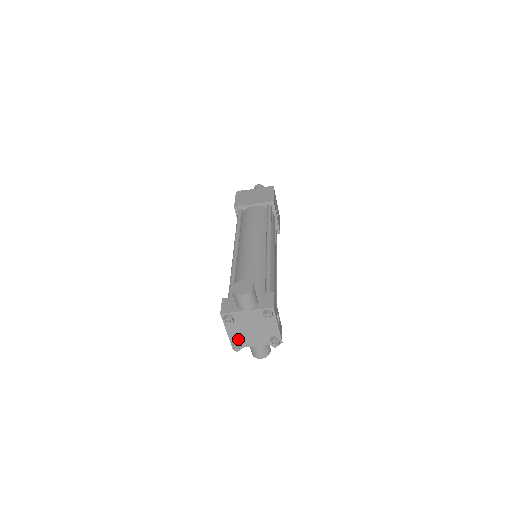
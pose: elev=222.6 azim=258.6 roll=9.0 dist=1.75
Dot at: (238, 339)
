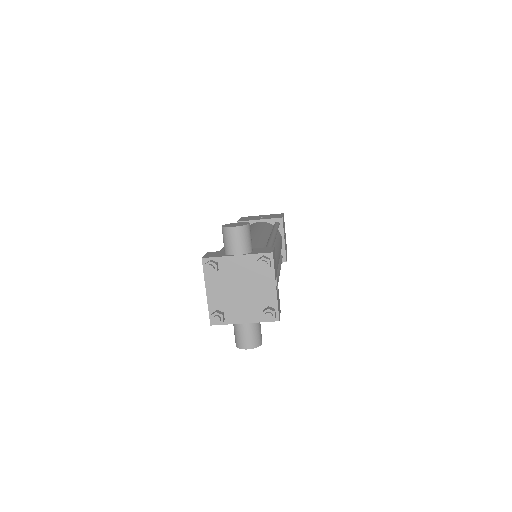
Dot at: (220, 308)
